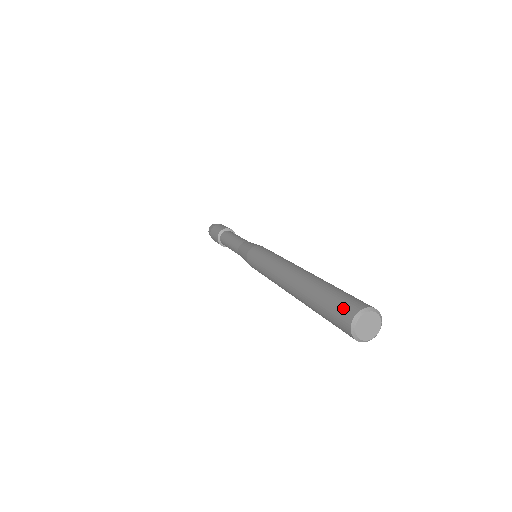
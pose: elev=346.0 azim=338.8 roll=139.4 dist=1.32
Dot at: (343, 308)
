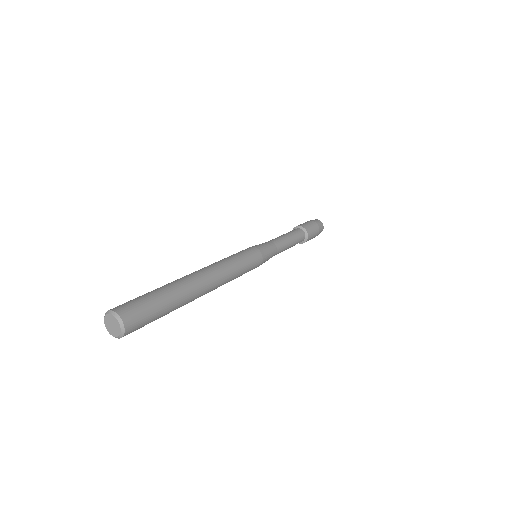
Dot at: occluded
